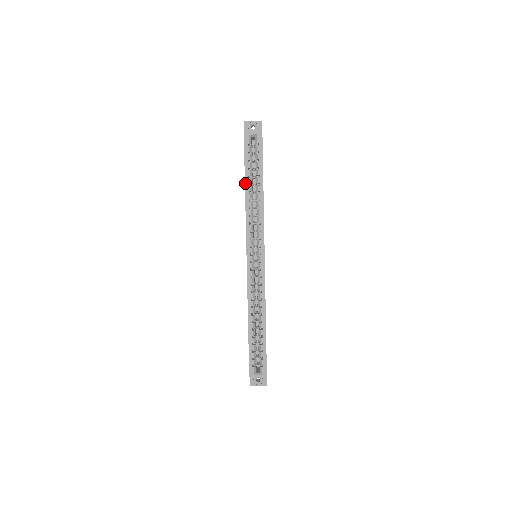
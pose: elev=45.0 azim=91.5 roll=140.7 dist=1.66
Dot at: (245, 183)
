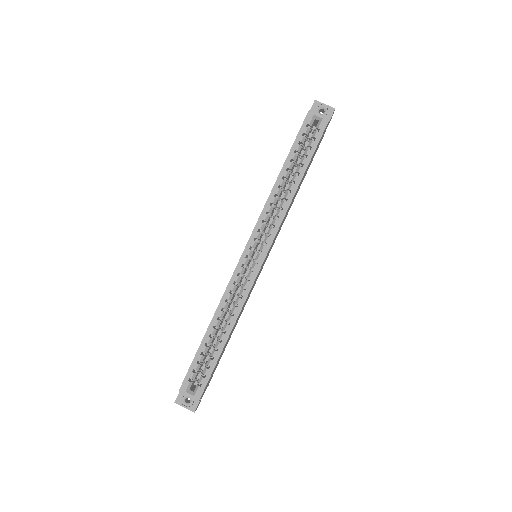
Dot at: (283, 165)
